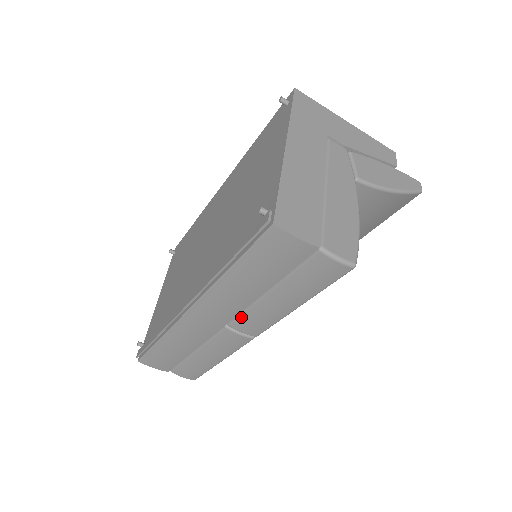
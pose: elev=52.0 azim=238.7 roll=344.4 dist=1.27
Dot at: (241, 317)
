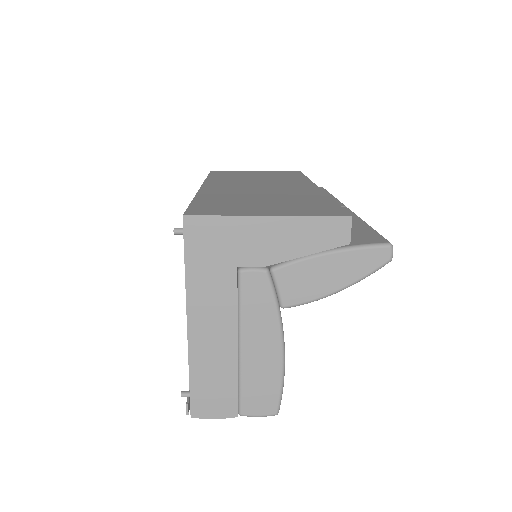
Dot at: occluded
